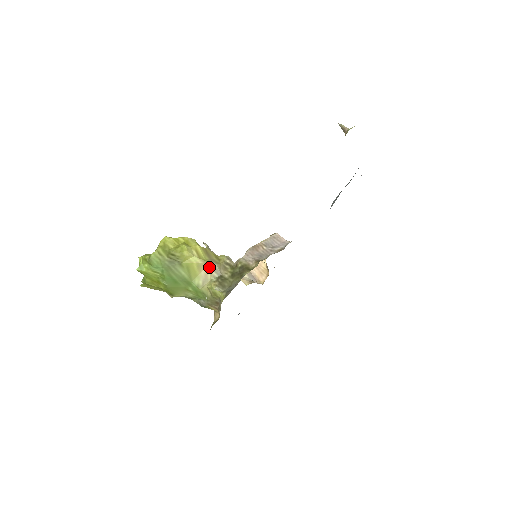
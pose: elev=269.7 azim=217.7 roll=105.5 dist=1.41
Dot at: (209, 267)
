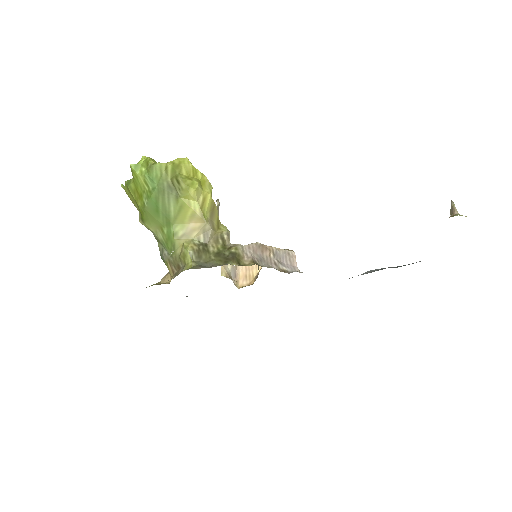
Dot at: (202, 225)
